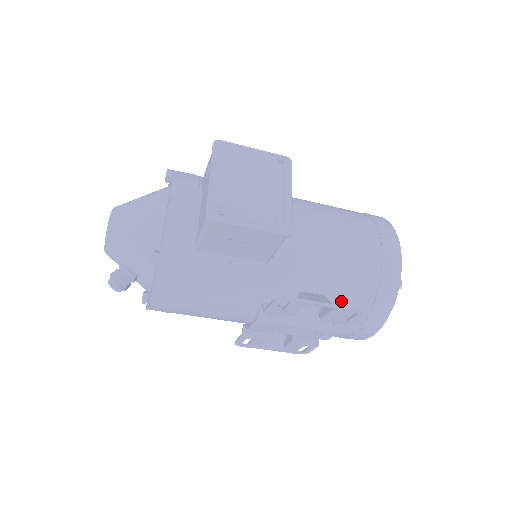
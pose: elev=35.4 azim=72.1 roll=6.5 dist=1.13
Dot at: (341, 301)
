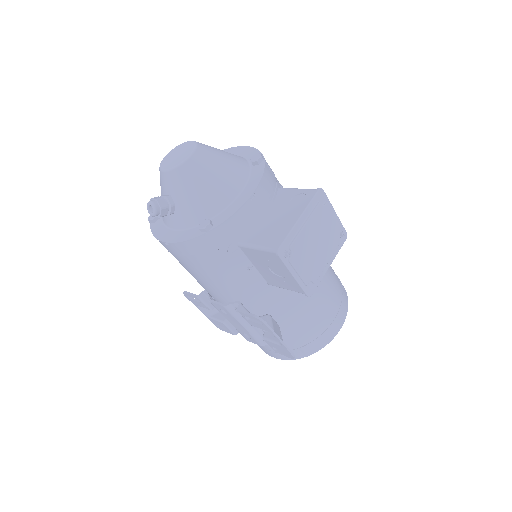
Dot at: (284, 334)
